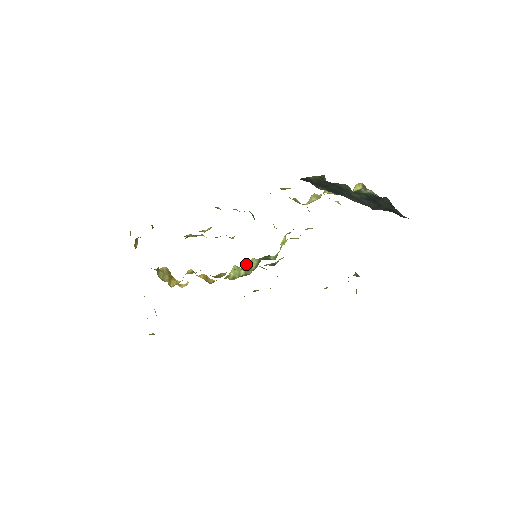
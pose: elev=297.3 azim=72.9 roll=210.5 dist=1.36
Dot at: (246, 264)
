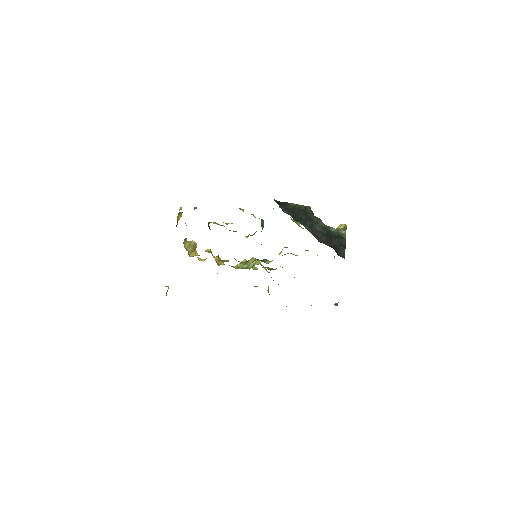
Dot at: occluded
